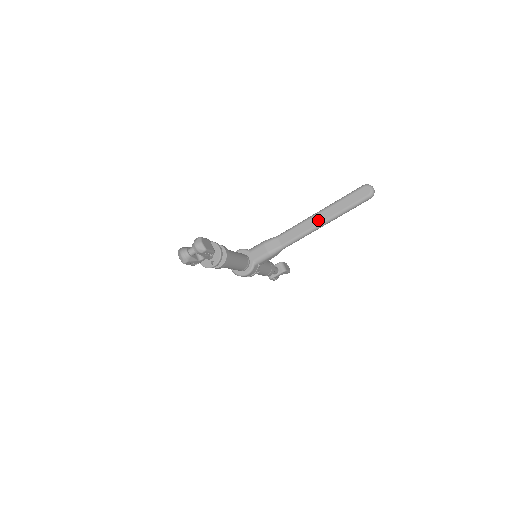
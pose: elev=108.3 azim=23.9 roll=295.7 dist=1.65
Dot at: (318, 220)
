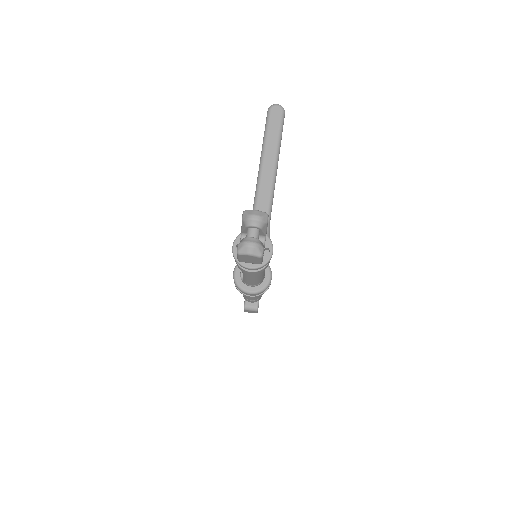
Dot at: (269, 167)
